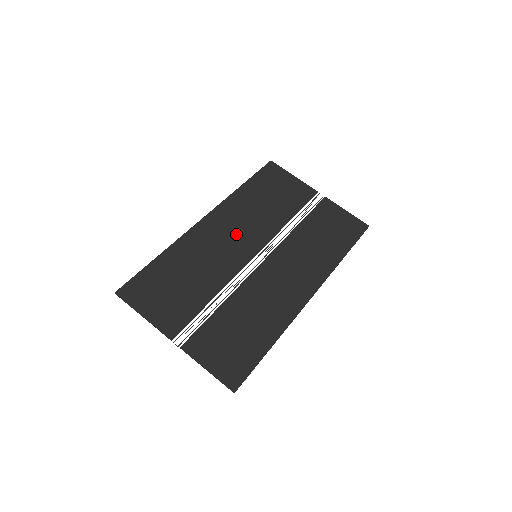
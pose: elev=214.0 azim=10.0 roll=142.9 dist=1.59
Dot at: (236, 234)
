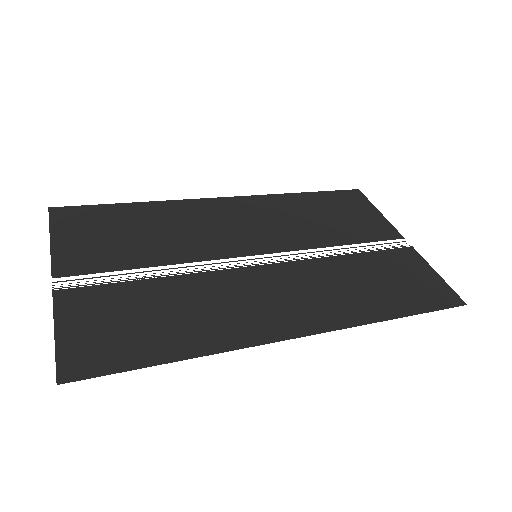
Dot at: (250, 226)
